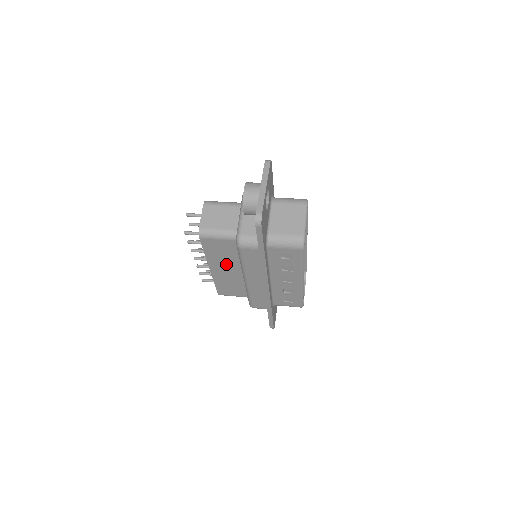
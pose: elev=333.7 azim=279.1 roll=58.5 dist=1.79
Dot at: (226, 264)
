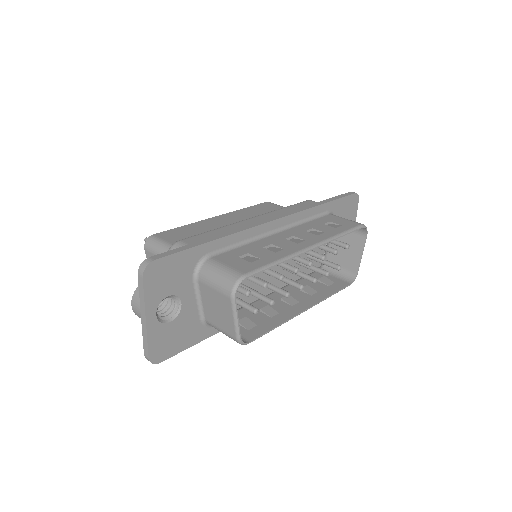
Dot at: occluded
